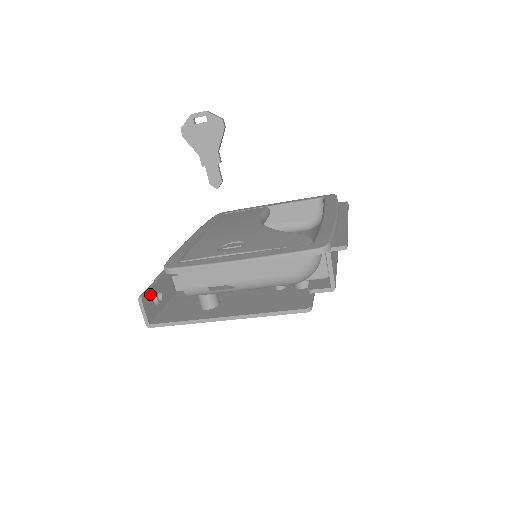
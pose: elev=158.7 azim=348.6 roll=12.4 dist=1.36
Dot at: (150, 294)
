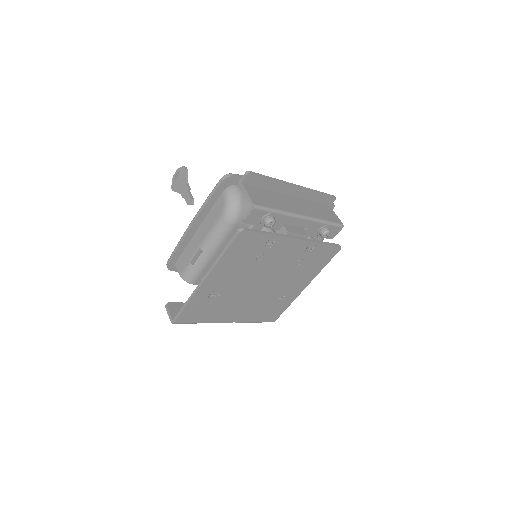
Dot at: (179, 306)
